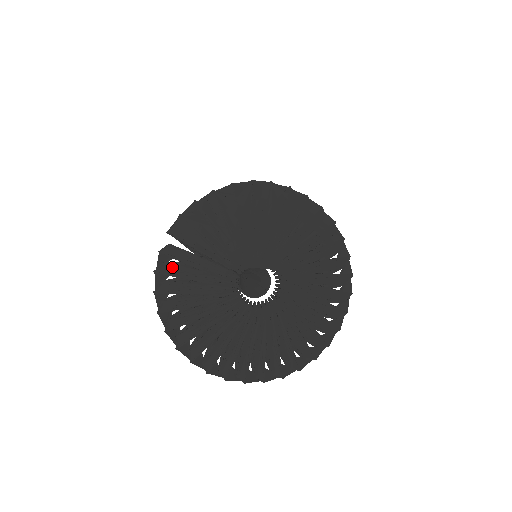
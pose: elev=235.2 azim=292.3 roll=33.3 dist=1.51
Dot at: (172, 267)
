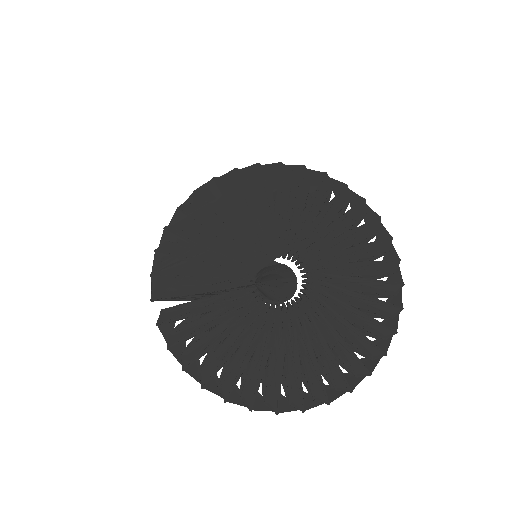
Dot at: (181, 330)
